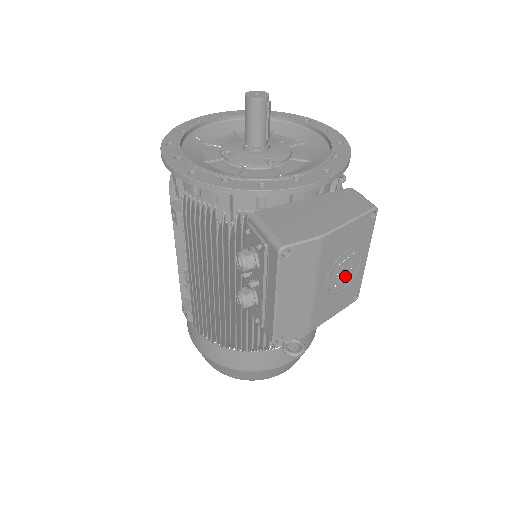
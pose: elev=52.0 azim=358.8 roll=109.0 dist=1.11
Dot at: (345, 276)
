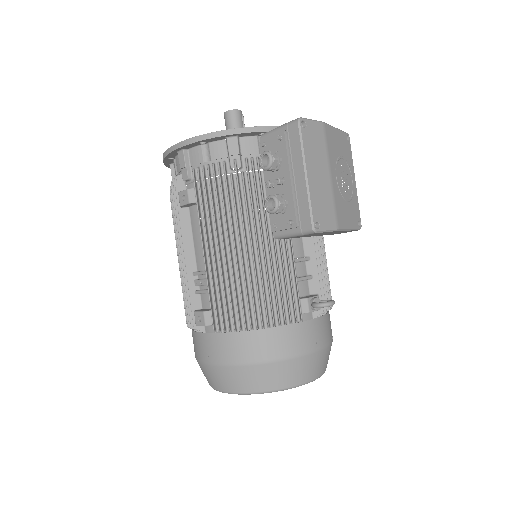
Dot at: (346, 186)
